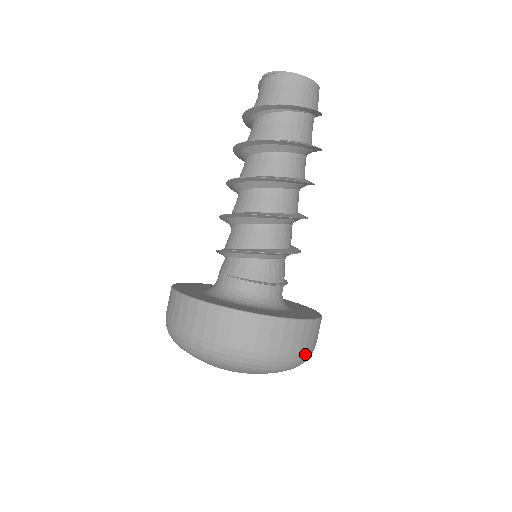
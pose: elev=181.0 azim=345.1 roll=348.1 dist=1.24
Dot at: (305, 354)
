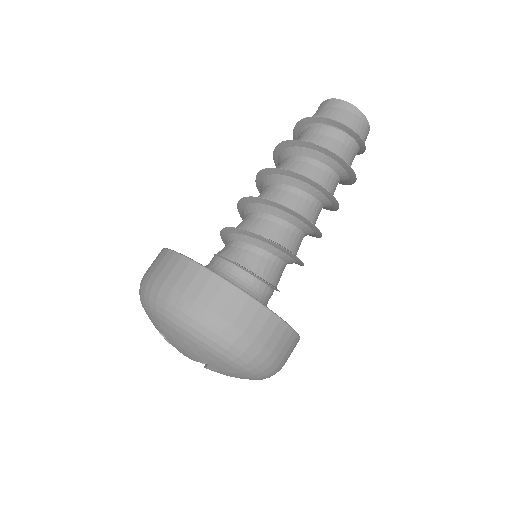
Dot at: (230, 333)
